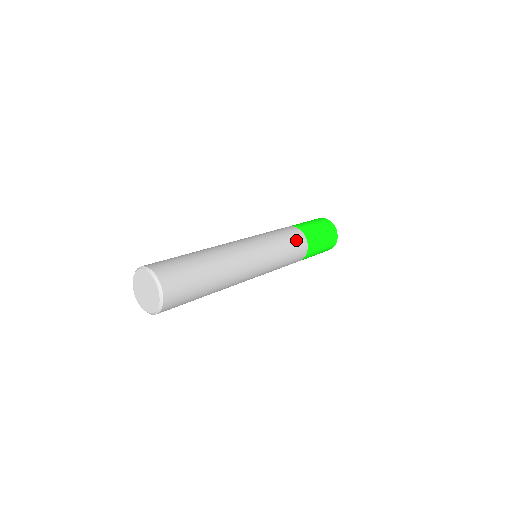
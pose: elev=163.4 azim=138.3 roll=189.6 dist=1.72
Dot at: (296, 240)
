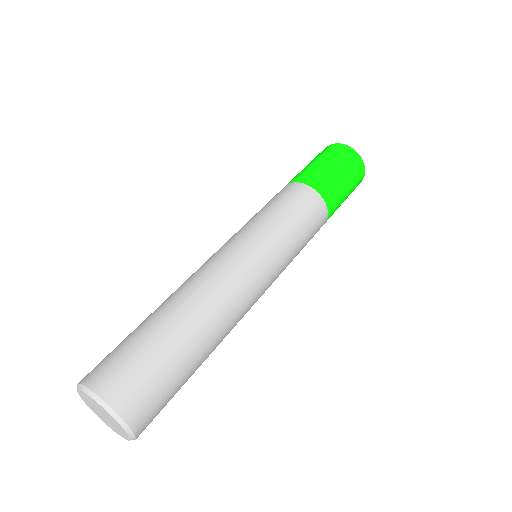
Dot at: (316, 231)
